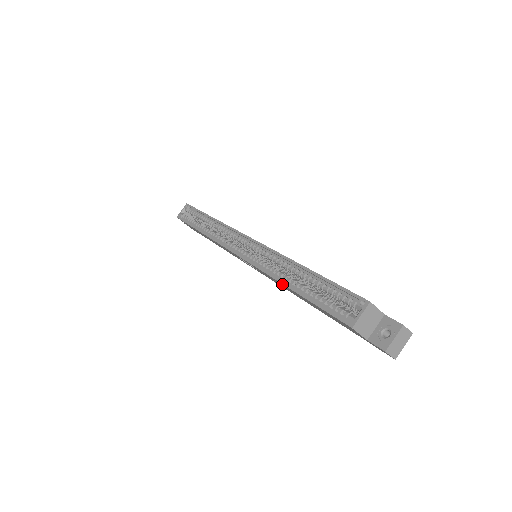
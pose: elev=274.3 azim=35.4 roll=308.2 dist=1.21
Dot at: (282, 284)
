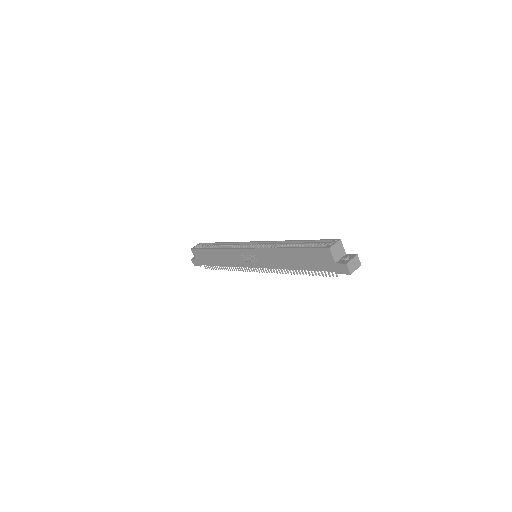
Dot at: (281, 250)
